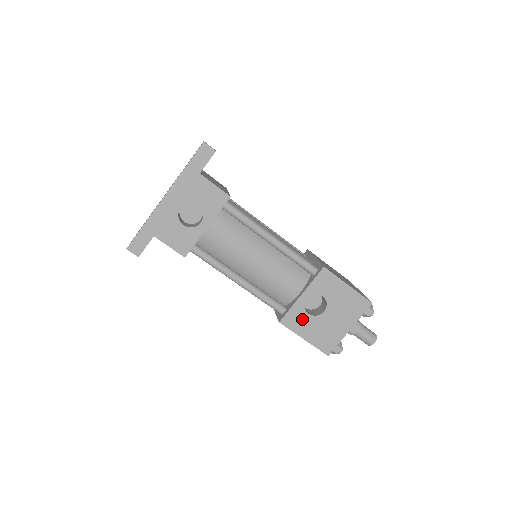
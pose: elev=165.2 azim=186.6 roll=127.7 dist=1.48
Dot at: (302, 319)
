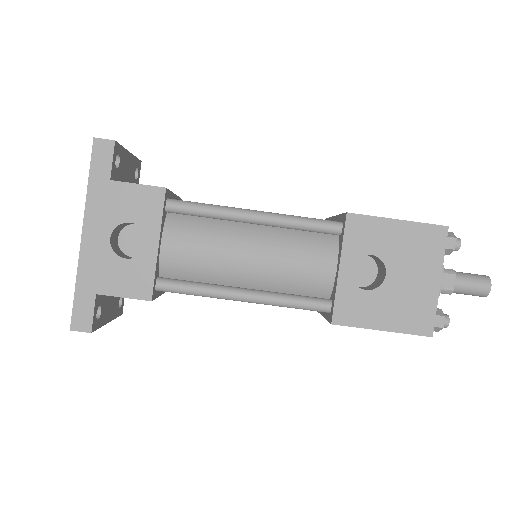
Dot at: (361, 302)
